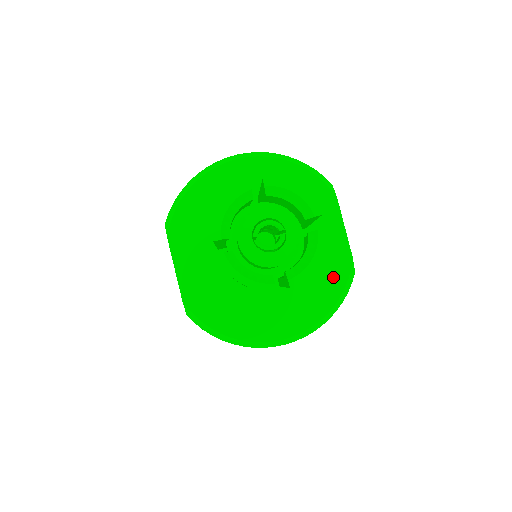
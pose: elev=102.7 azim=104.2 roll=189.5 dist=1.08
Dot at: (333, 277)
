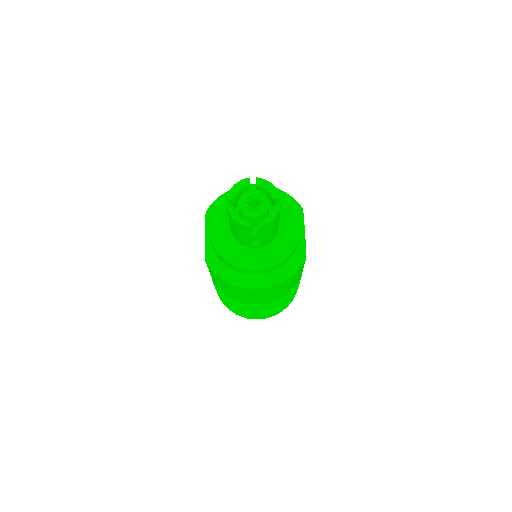
Dot at: (289, 249)
